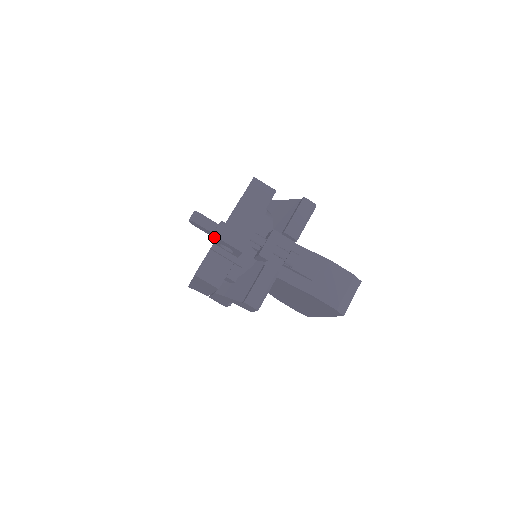
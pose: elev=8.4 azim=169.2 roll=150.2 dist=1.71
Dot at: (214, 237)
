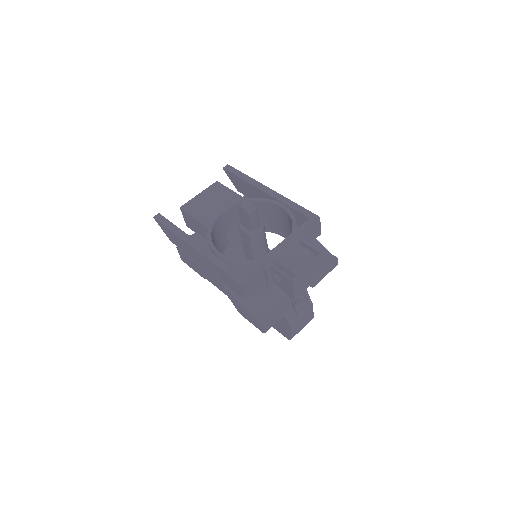
Dot at: (252, 236)
